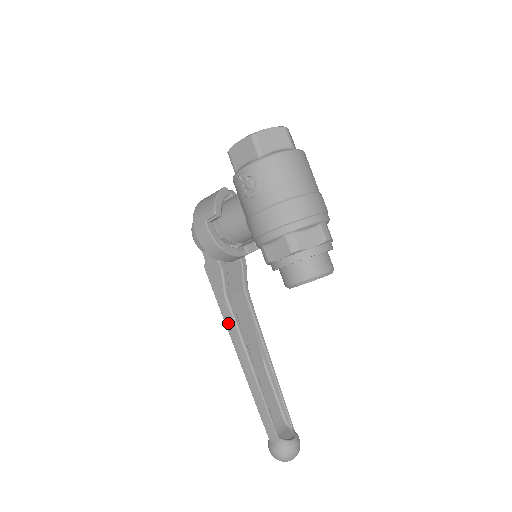
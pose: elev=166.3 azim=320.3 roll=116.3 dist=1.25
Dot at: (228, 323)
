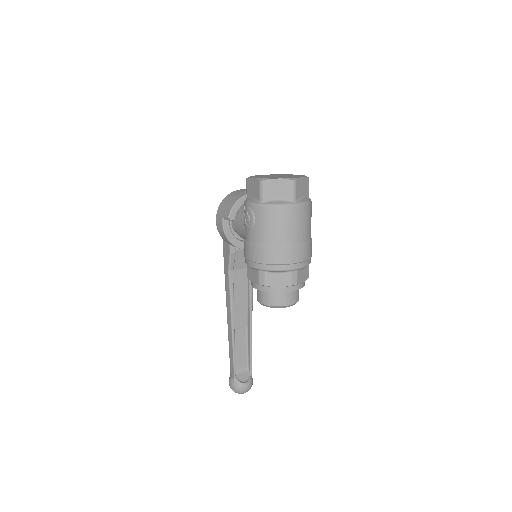
Dot at: (226, 289)
